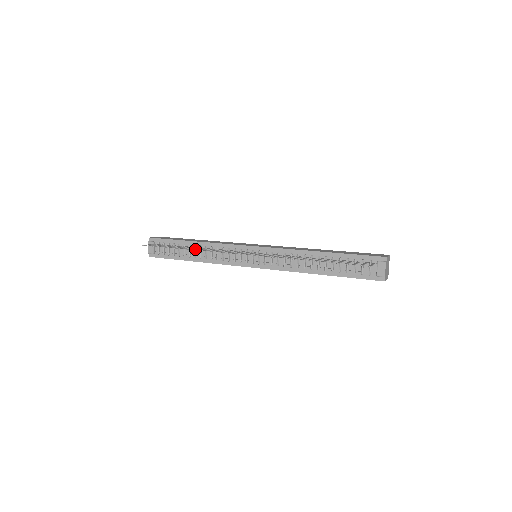
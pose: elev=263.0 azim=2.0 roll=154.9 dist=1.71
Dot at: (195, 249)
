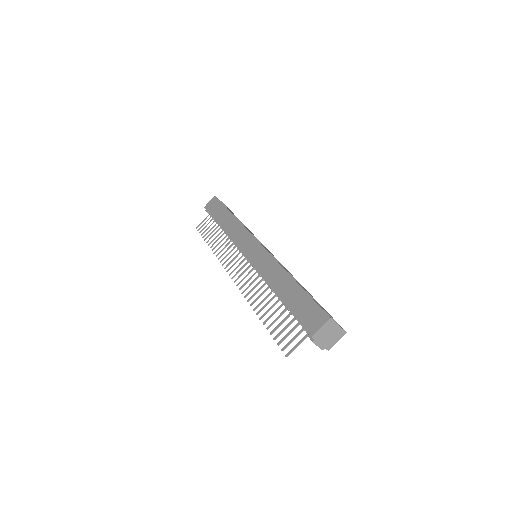
Dot at: (216, 246)
